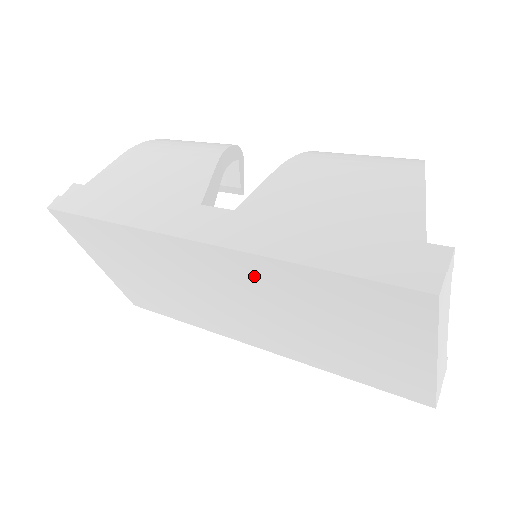
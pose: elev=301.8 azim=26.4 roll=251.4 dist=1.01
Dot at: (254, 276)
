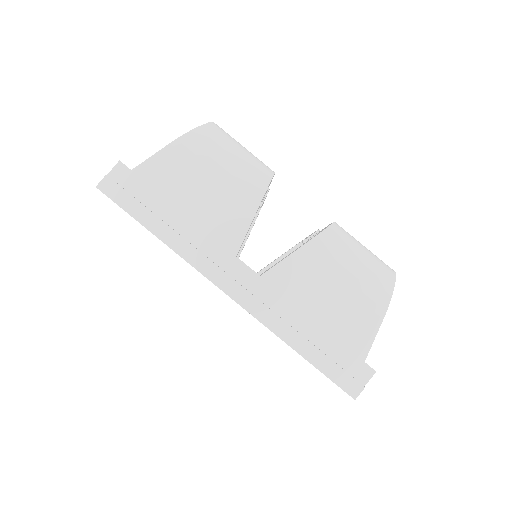
Dot at: occluded
